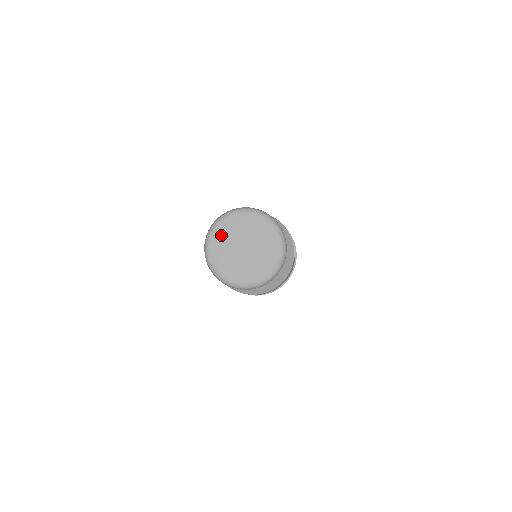
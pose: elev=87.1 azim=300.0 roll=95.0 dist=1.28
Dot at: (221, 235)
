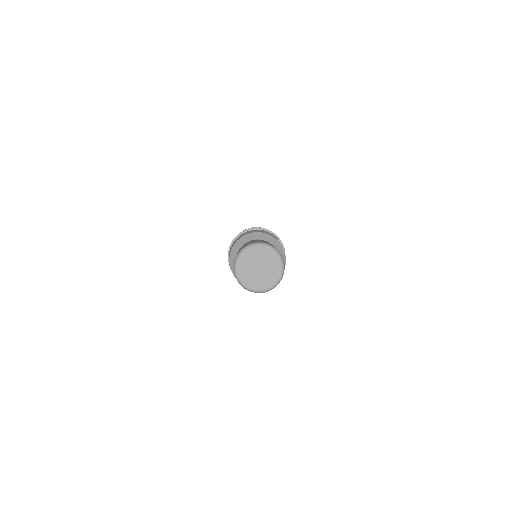
Dot at: (249, 255)
